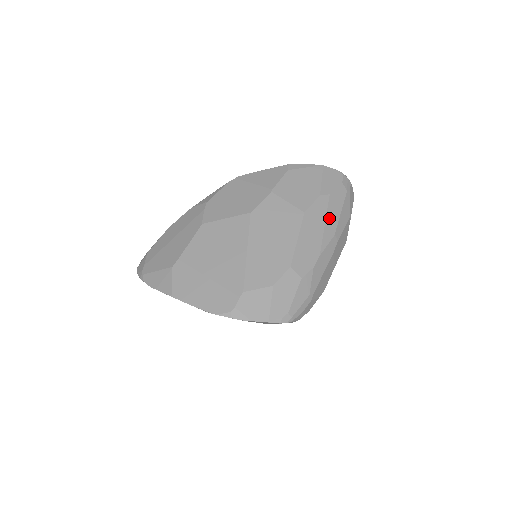
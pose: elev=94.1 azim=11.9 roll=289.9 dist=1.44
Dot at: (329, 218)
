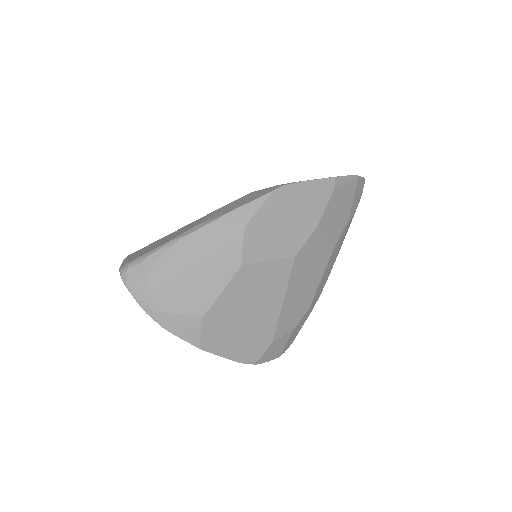
Dot at: occluded
